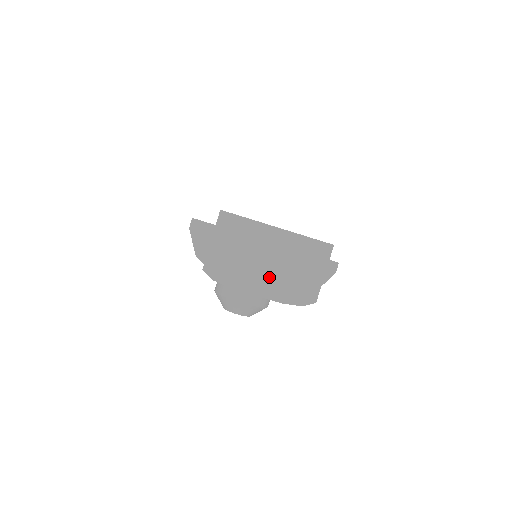
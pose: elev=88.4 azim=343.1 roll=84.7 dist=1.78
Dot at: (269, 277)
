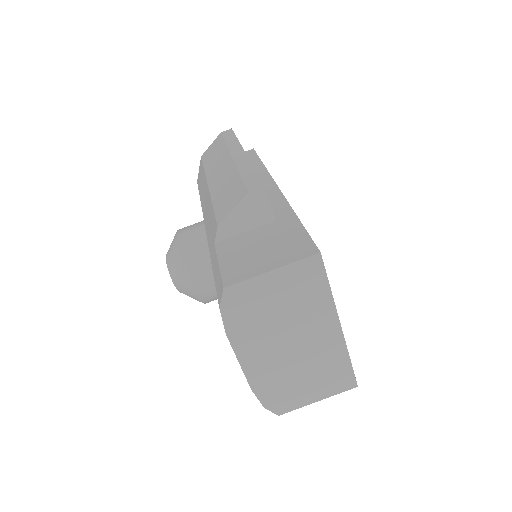
Dot at: (273, 359)
